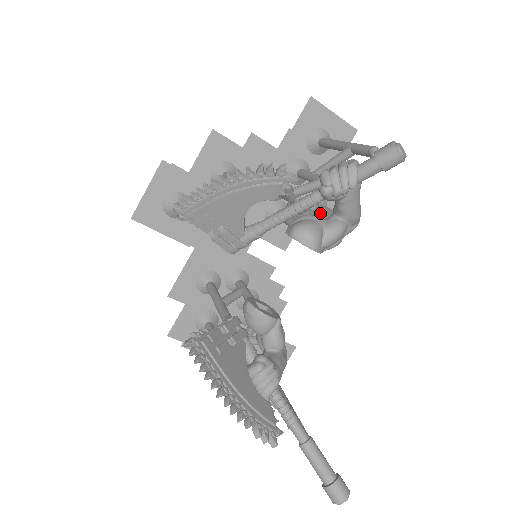
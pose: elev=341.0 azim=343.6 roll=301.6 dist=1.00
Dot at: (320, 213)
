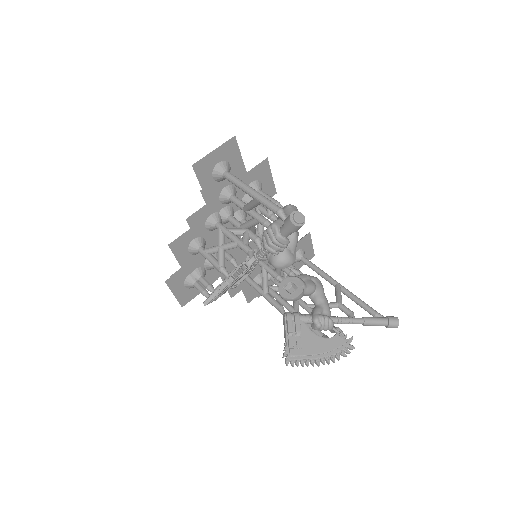
Dot at: (267, 212)
